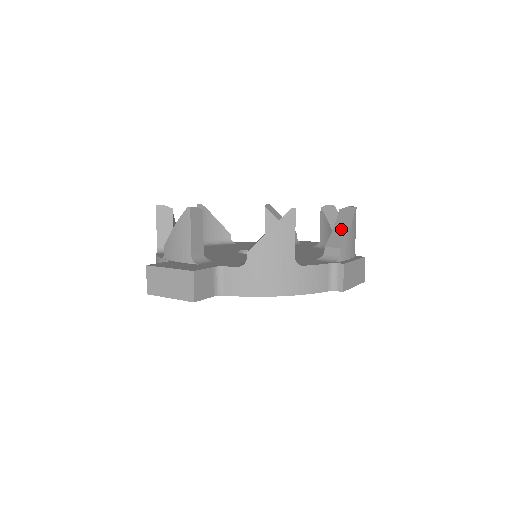
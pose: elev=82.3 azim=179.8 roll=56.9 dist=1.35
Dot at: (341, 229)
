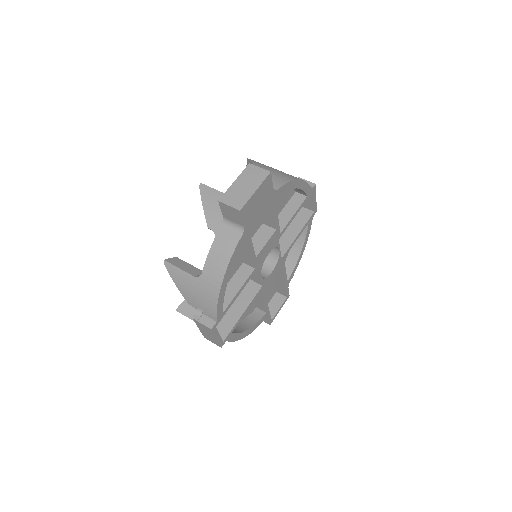
Dot at: occluded
